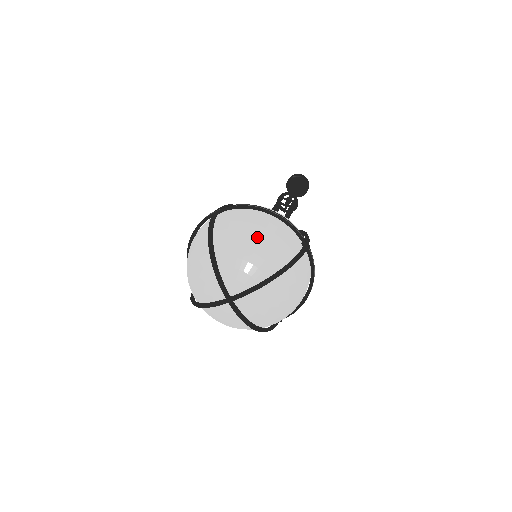
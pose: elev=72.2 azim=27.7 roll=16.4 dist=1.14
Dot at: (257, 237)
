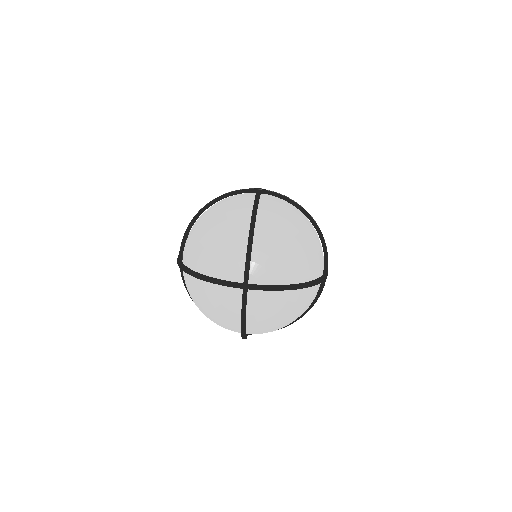
Dot at: (301, 238)
